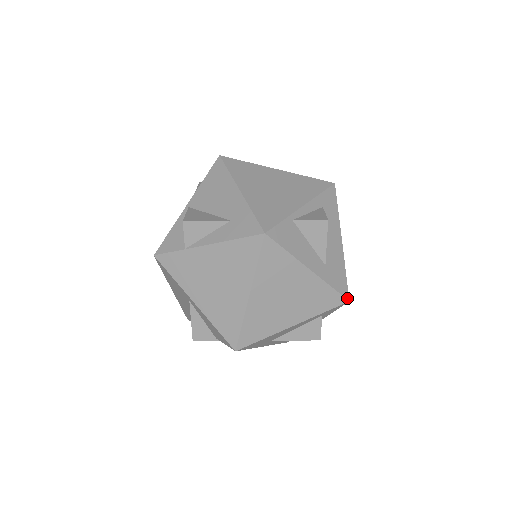
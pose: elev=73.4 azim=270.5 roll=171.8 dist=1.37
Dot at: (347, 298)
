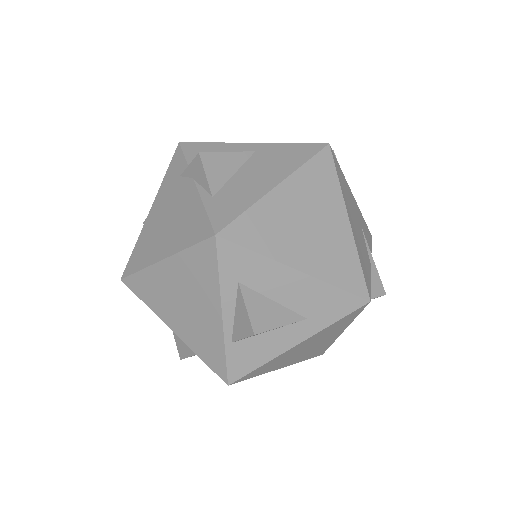
Dot at: (364, 303)
